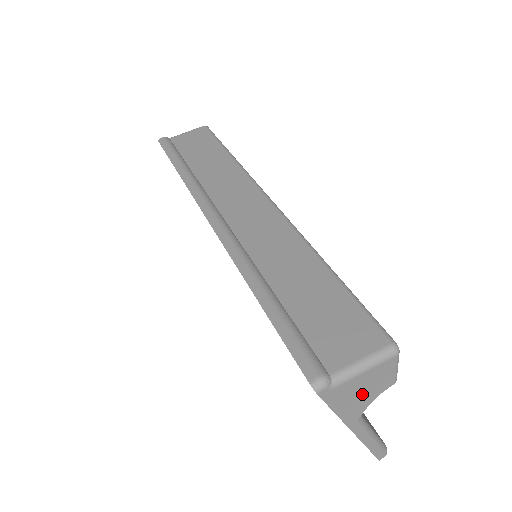
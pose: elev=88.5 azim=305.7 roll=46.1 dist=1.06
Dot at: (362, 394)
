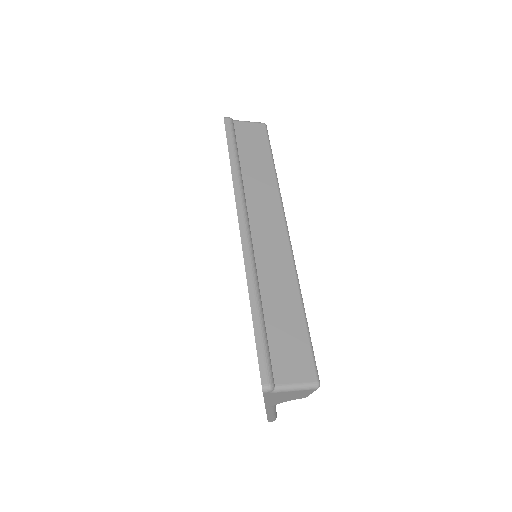
Dot at: (285, 398)
